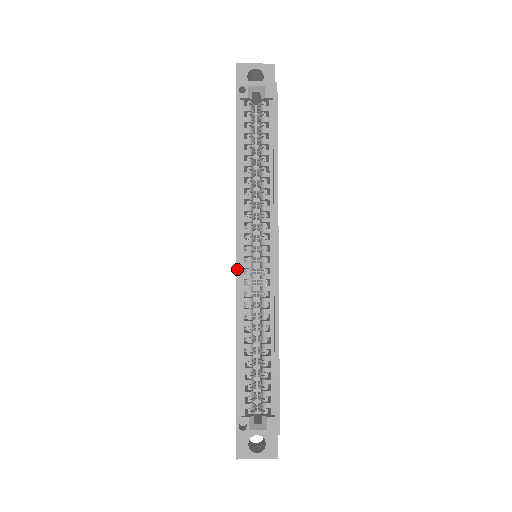
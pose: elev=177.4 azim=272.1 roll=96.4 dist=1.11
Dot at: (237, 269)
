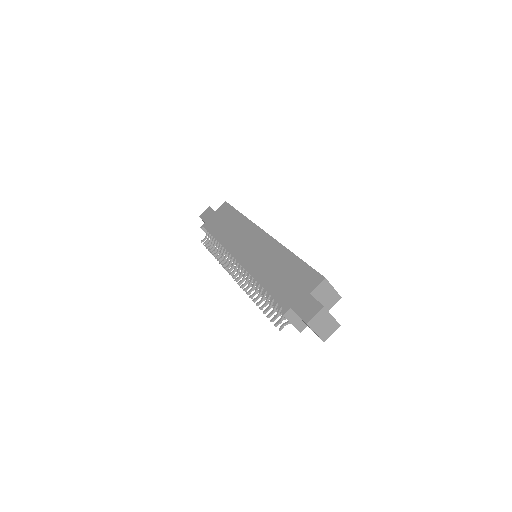
Dot at: occluded
